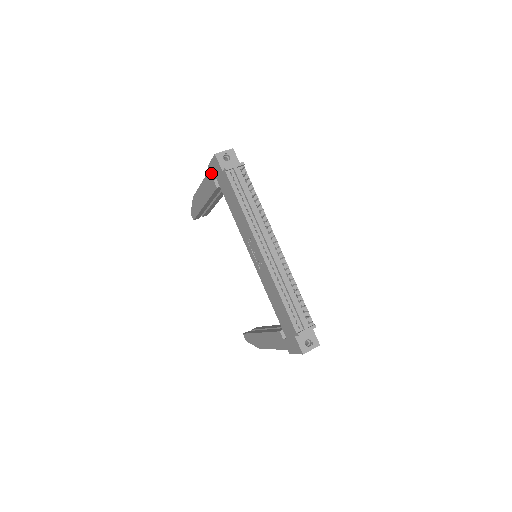
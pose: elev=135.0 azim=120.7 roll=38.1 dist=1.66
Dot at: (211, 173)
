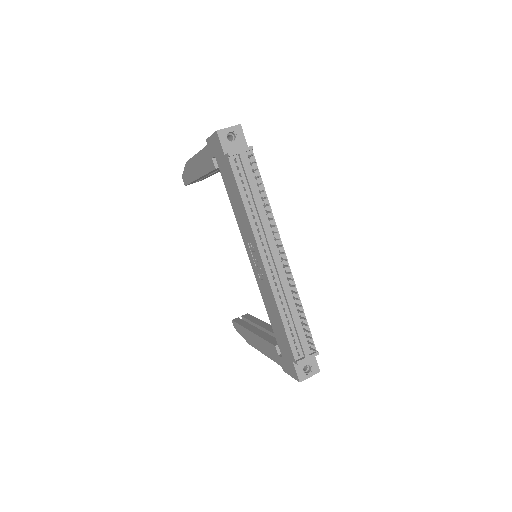
Dot at: (210, 149)
